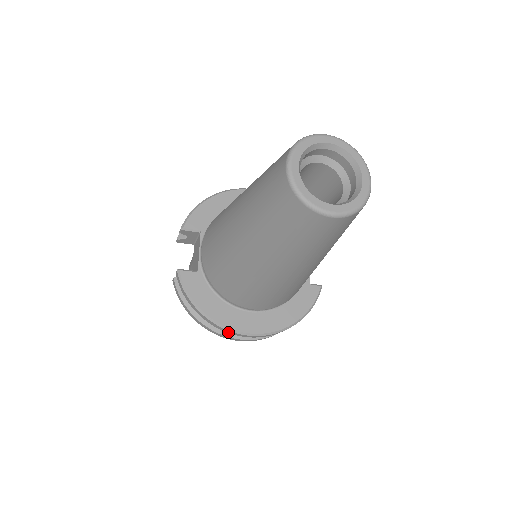
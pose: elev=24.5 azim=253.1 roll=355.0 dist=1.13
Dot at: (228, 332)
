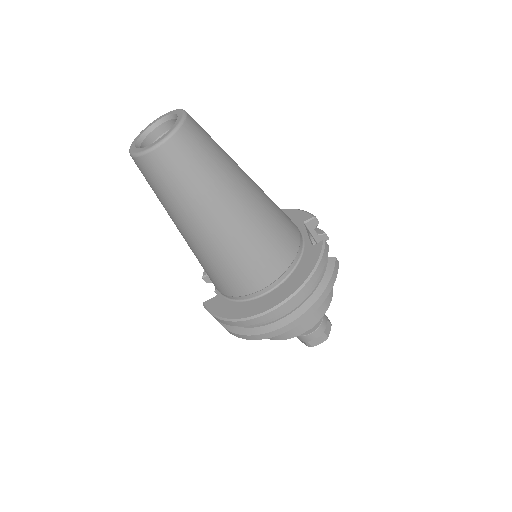
Dot at: (254, 323)
